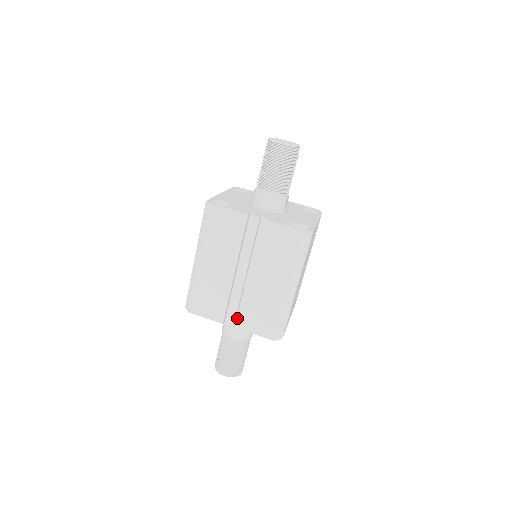
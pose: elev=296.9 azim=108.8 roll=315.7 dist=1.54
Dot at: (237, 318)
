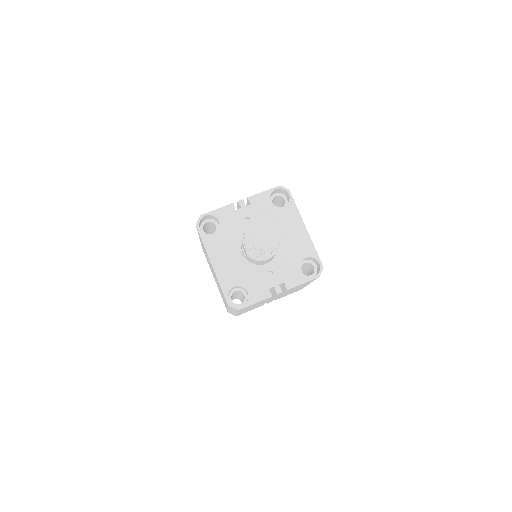
Dot at: occluded
